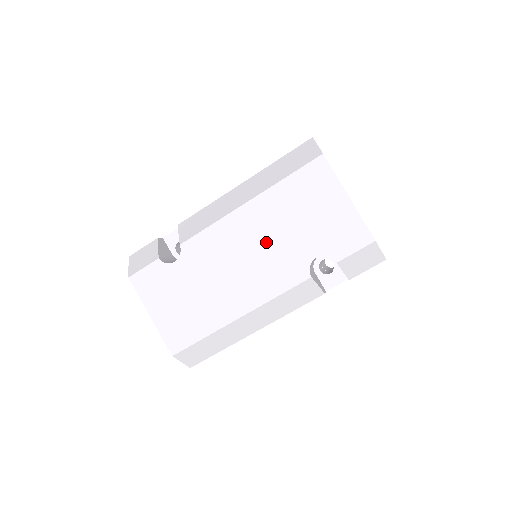
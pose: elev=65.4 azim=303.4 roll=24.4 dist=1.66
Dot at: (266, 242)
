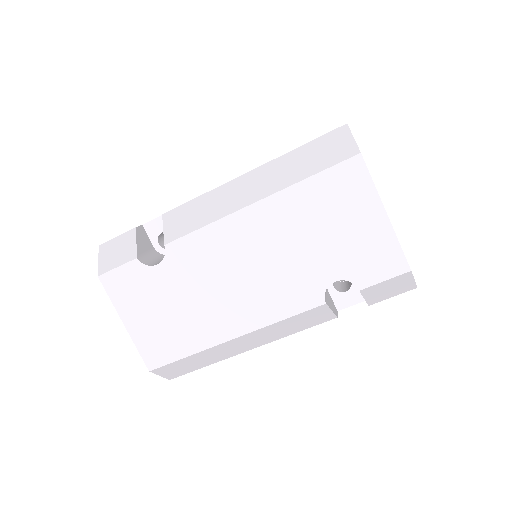
Dot at: (274, 255)
